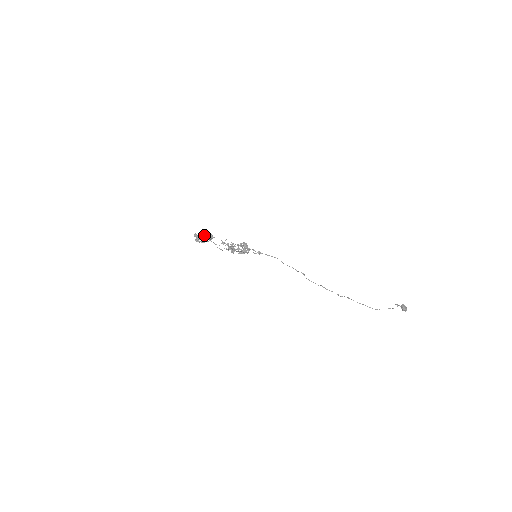
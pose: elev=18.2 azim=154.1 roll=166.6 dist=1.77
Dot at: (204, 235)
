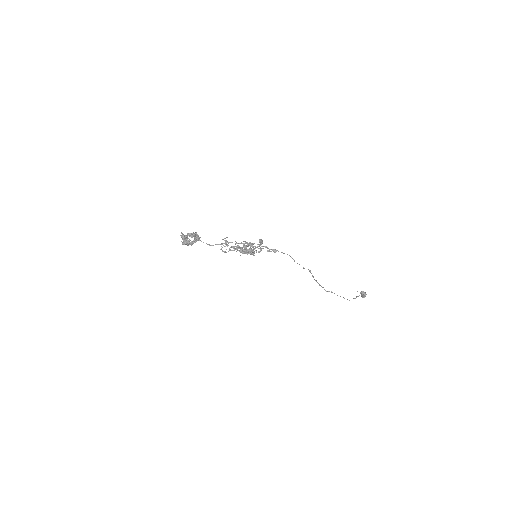
Dot at: (192, 235)
